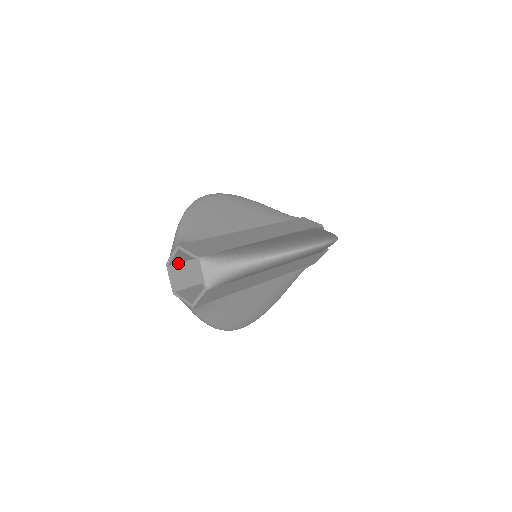
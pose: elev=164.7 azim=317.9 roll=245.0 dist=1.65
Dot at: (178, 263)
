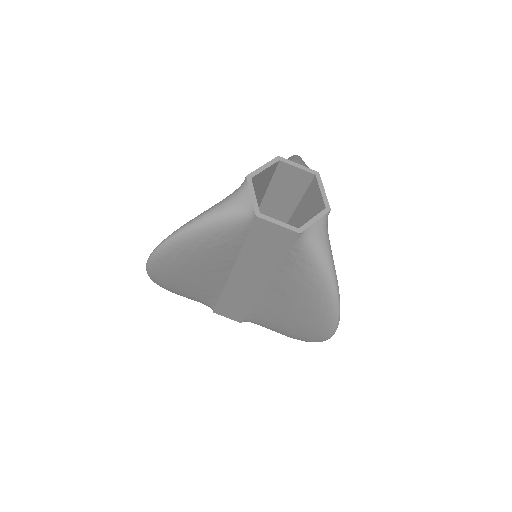
Dot at: (256, 223)
